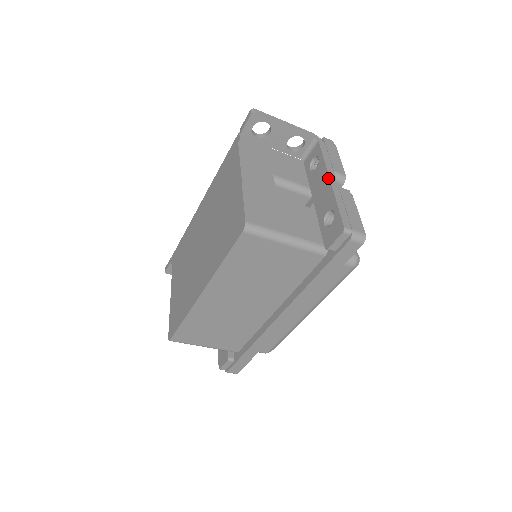
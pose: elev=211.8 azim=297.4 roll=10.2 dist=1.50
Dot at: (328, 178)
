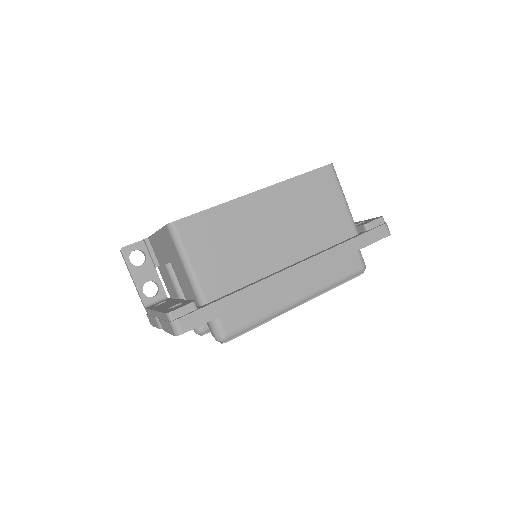
Dot at: occluded
